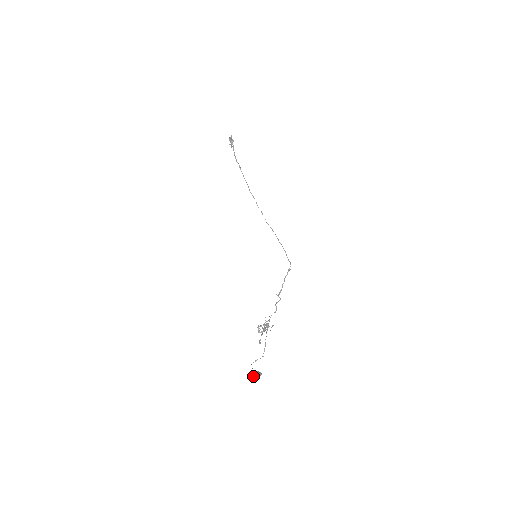
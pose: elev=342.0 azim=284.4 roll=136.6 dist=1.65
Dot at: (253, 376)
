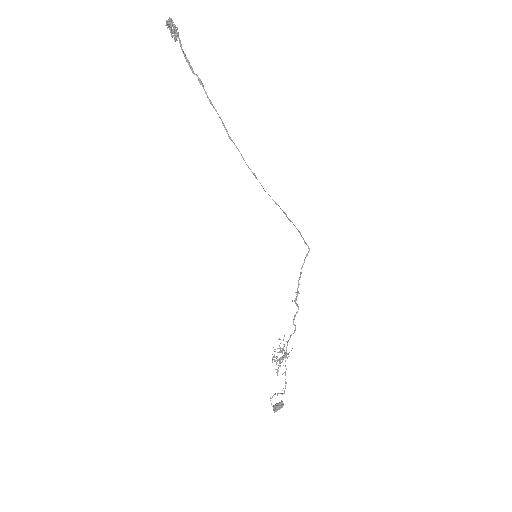
Dot at: (274, 412)
